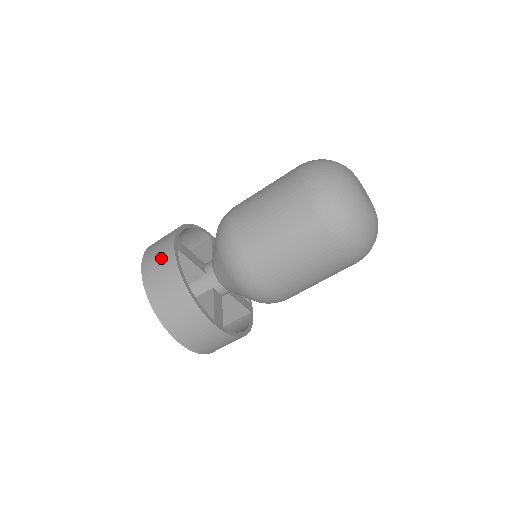
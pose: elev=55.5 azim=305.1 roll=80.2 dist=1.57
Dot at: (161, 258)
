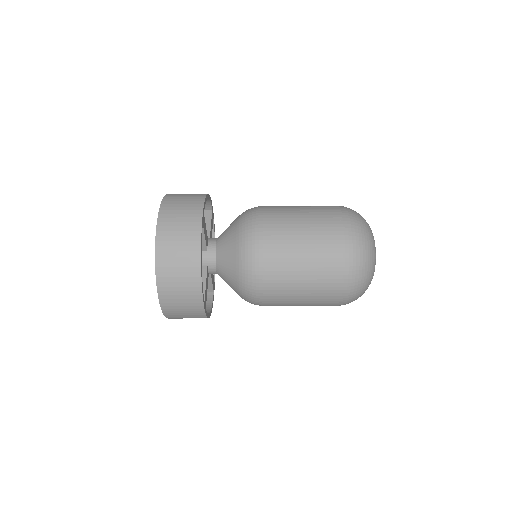
Dot at: (184, 224)
